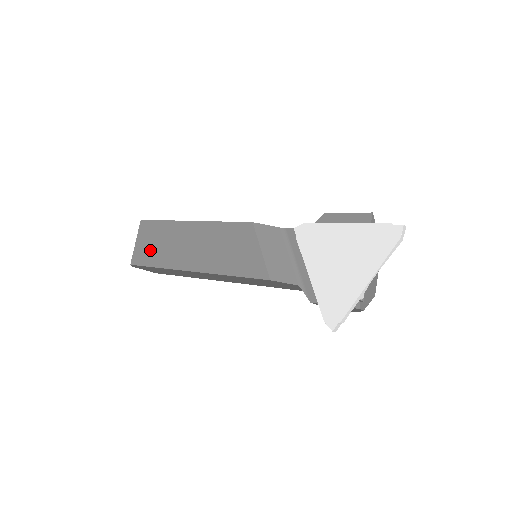
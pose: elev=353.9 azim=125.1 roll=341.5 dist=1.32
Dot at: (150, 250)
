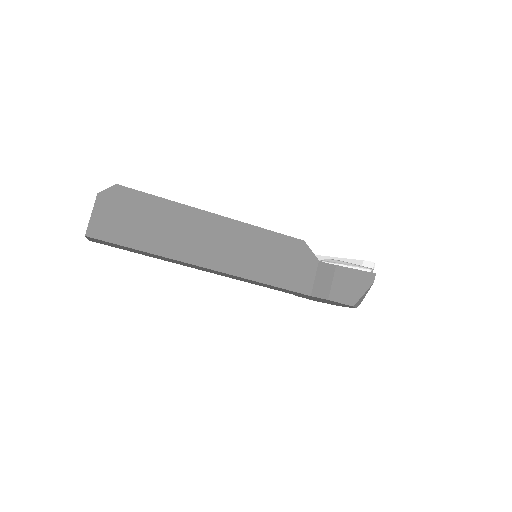
Dot at: occluded
